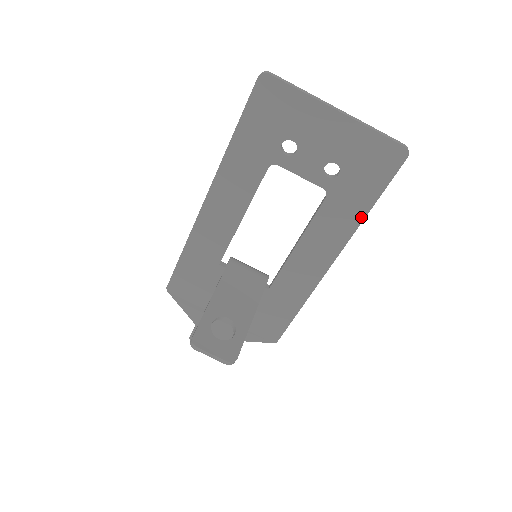
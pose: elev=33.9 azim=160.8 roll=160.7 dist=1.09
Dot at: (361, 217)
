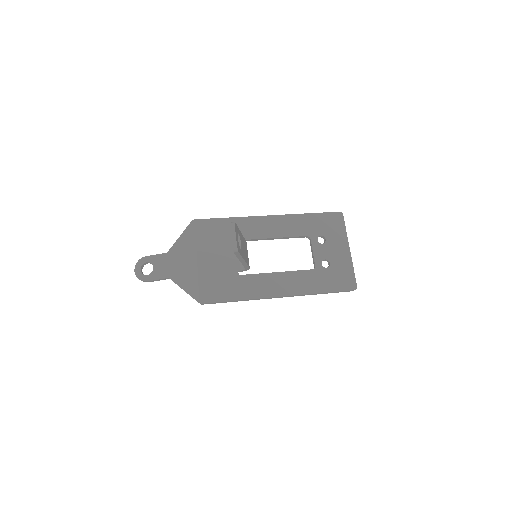
Dot at: (315, 292)
